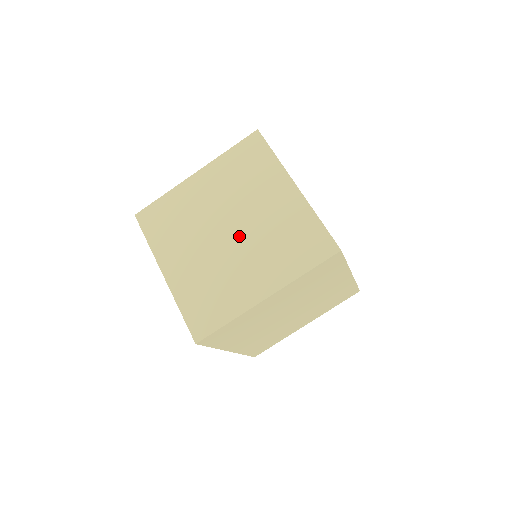
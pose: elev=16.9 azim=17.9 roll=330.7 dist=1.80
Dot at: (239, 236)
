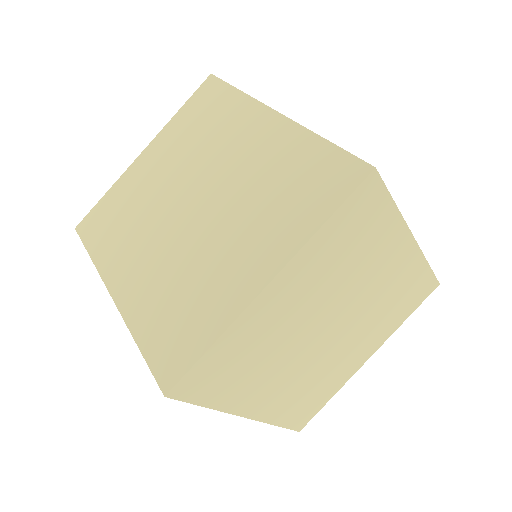
Dot at: (343, 327)
